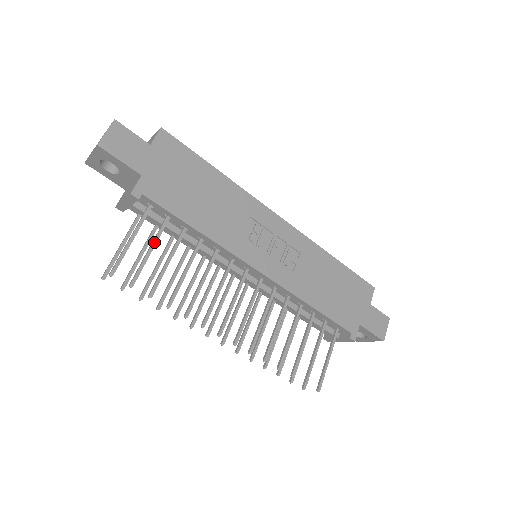
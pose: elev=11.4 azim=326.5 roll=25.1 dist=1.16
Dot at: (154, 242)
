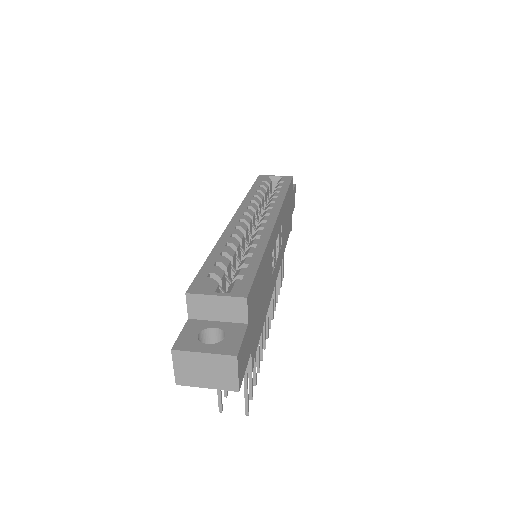
Dot at: occluded
